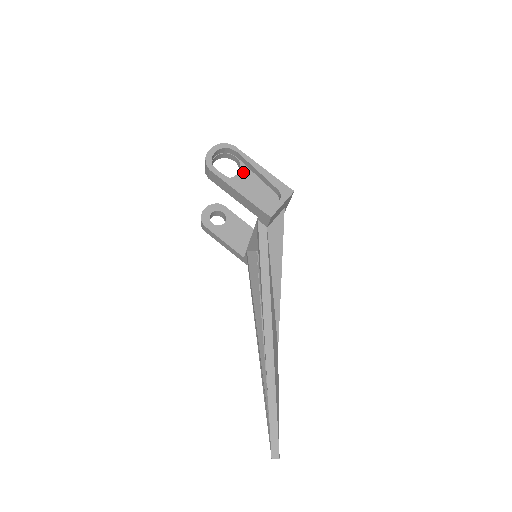
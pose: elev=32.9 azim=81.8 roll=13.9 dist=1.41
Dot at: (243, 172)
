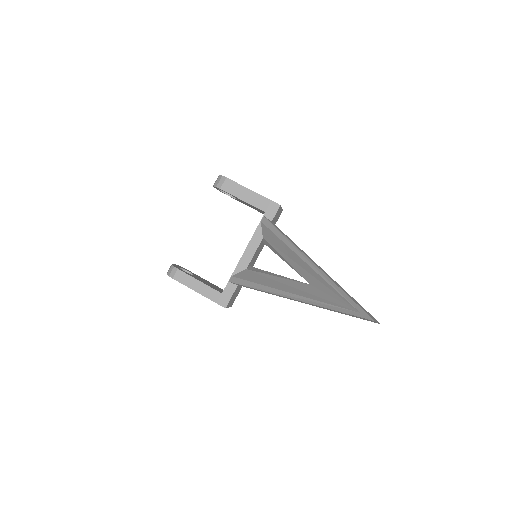
Dot at: occluded
